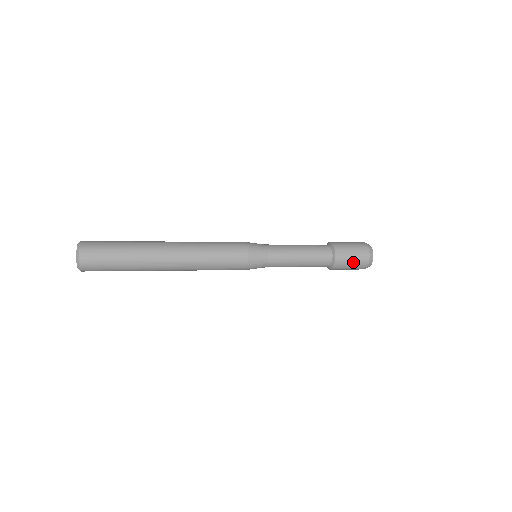
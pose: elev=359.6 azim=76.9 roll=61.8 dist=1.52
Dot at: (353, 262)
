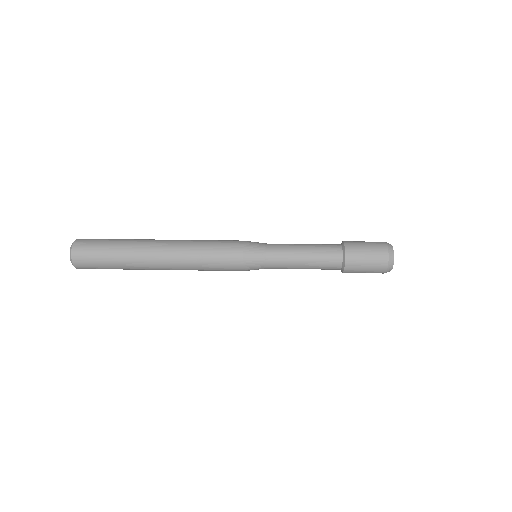
Dot at: (366, 272)
